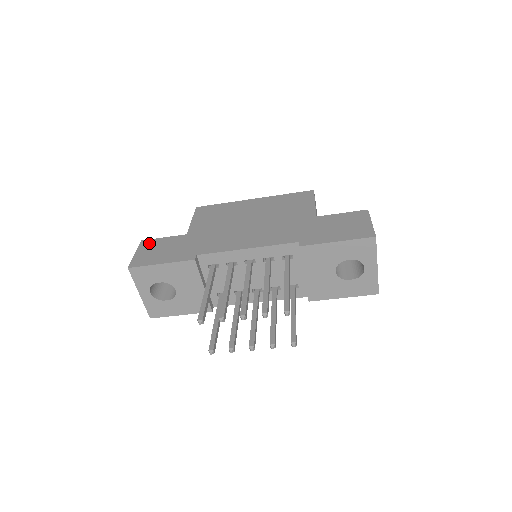
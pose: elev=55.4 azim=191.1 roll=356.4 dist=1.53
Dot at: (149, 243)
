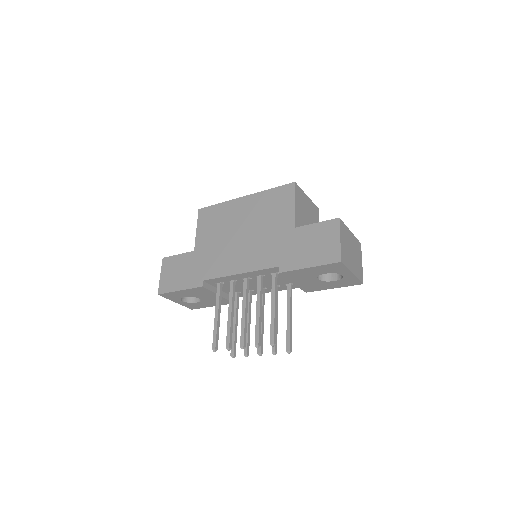
Dot at: (168, 262)
